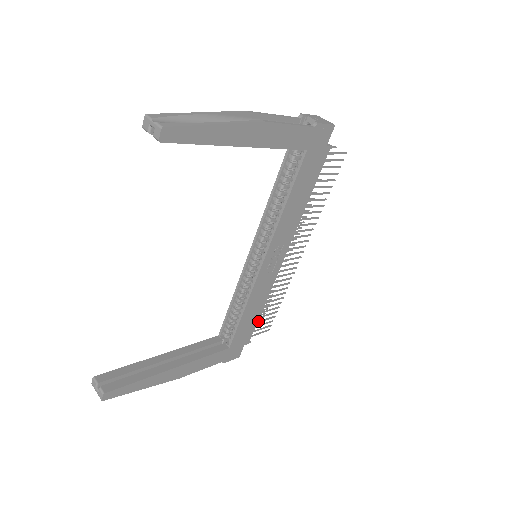
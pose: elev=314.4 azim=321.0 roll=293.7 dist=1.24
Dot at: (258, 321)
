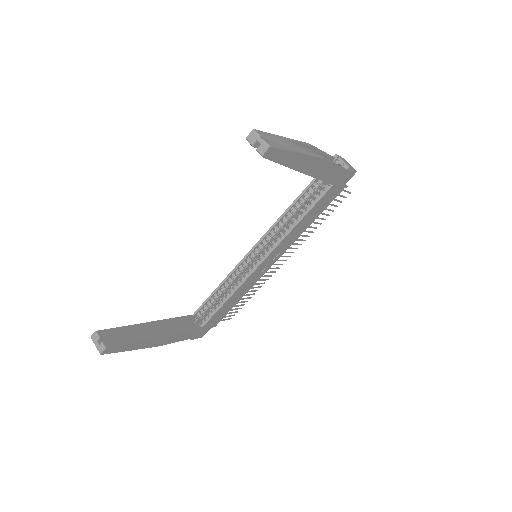
Dot at: occluded
